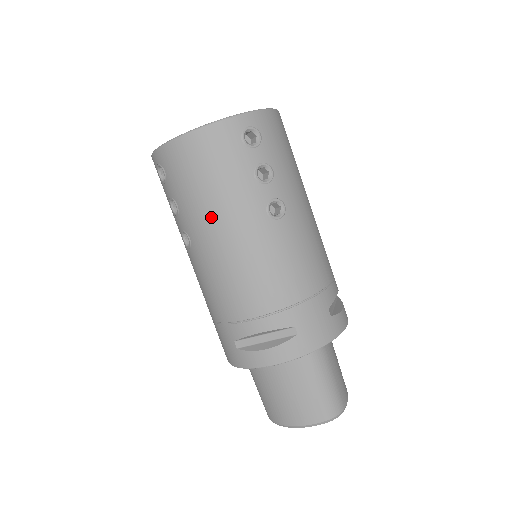
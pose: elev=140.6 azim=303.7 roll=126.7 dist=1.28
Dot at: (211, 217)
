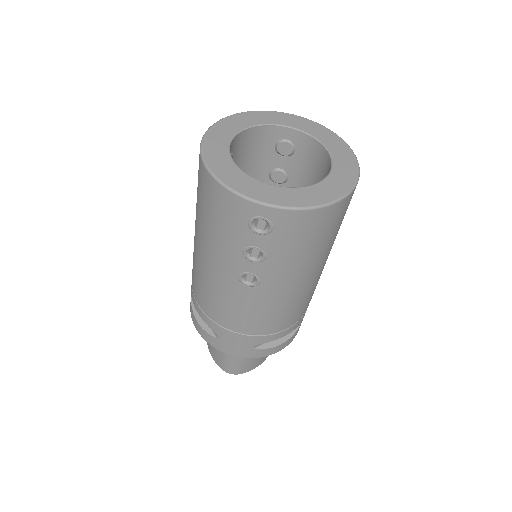
Dot at: (201, 236)
